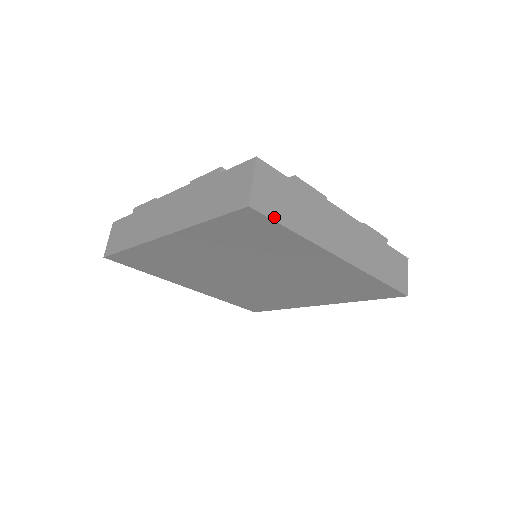
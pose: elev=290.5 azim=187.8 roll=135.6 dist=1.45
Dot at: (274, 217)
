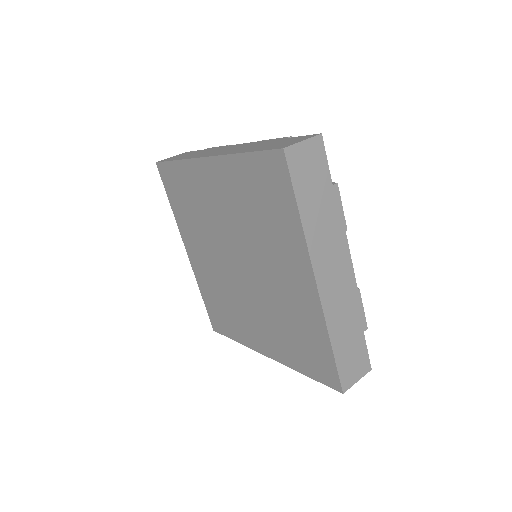
Dot at: (294, 181)
